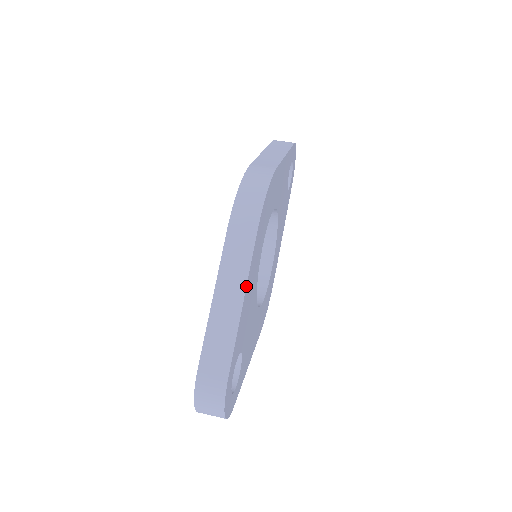
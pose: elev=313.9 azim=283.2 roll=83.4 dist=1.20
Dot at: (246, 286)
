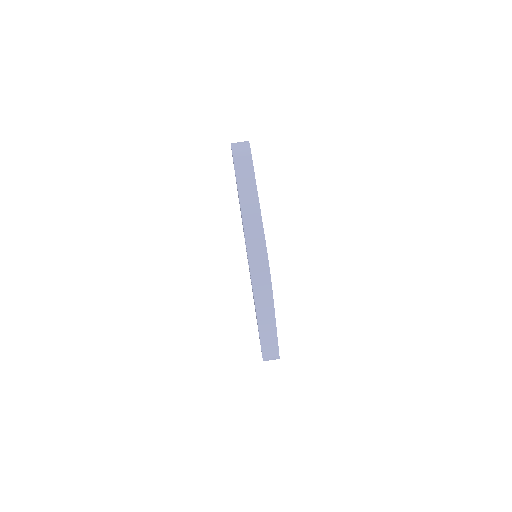
Dot at: occluded
